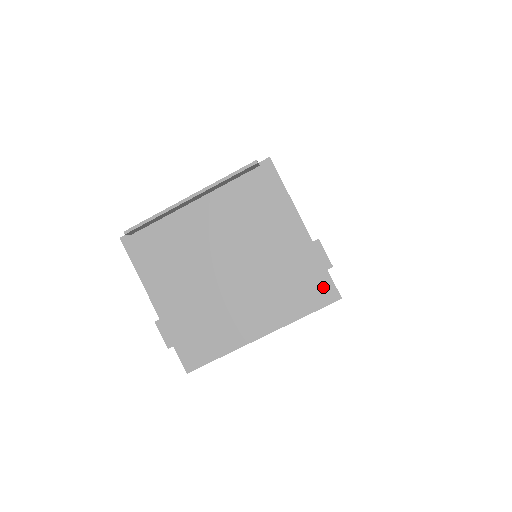
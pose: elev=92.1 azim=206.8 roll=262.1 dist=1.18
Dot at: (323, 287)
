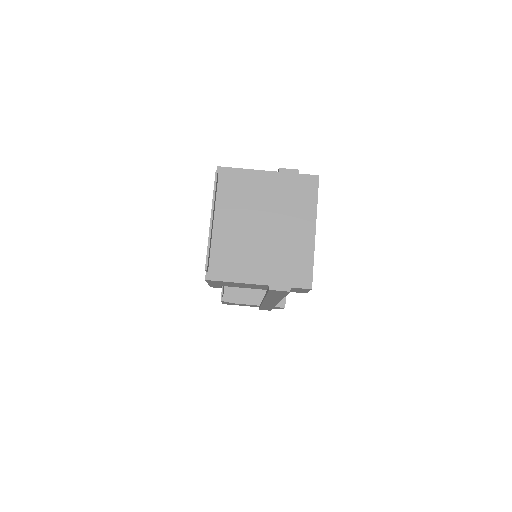
Dot at: (307, 181)
